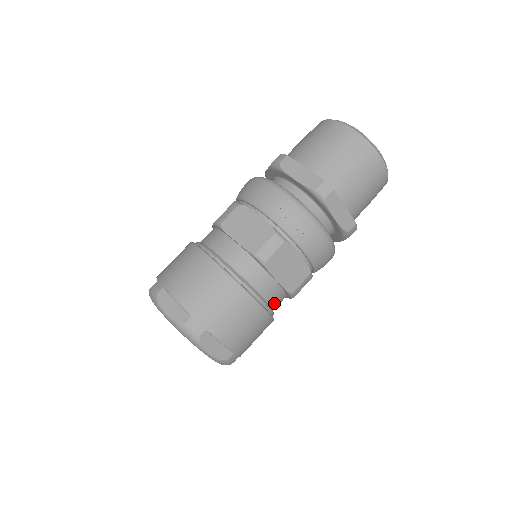
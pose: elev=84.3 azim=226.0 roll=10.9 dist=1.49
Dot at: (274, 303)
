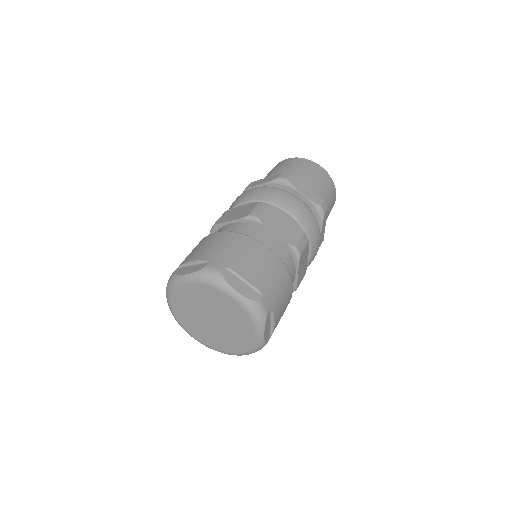
Dot at: (284, 261)
